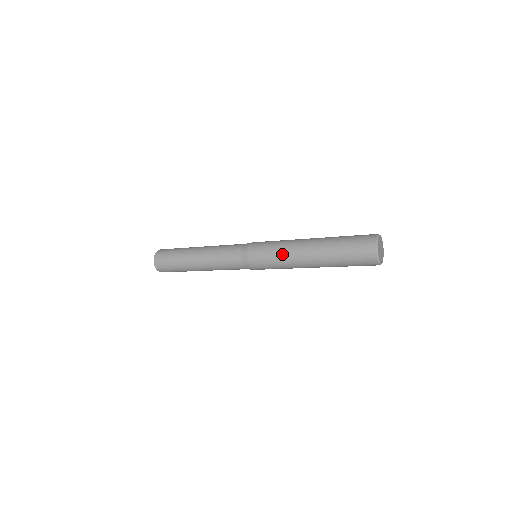
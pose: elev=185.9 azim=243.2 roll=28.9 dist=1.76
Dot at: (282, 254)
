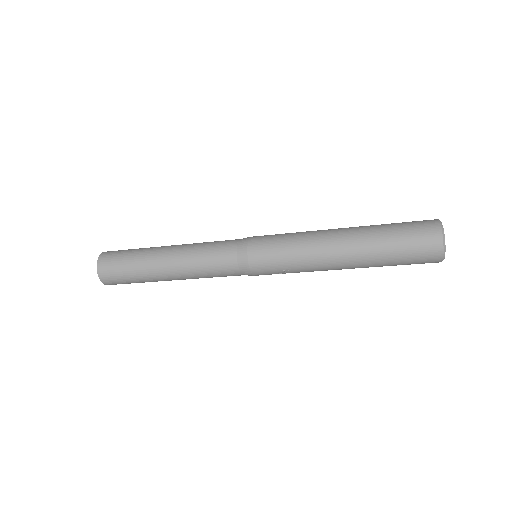
Dot at: (302, 256)
